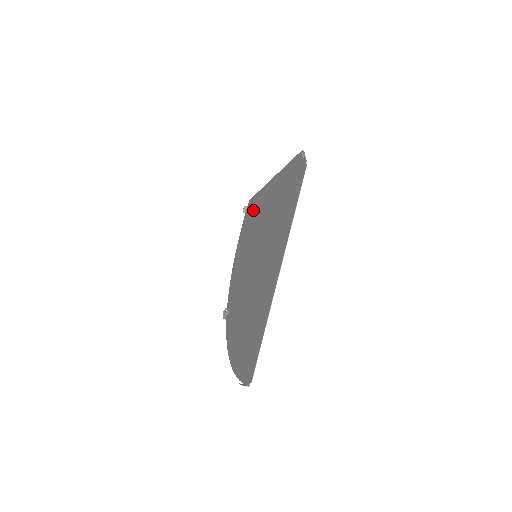
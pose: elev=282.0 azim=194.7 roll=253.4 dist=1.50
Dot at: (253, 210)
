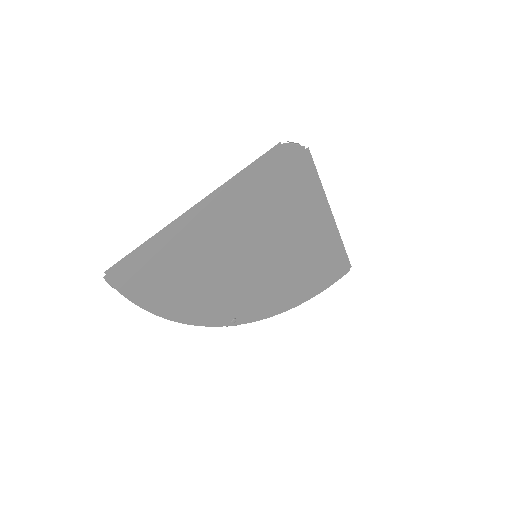
Dot at: (326, 258)
